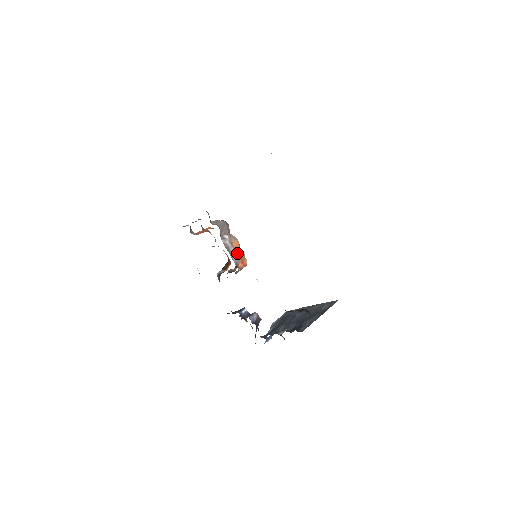
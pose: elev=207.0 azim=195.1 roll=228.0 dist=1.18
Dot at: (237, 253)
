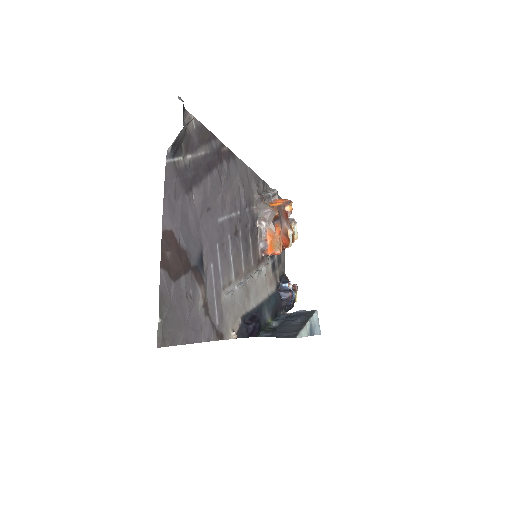
Dot at: (267, 241)
